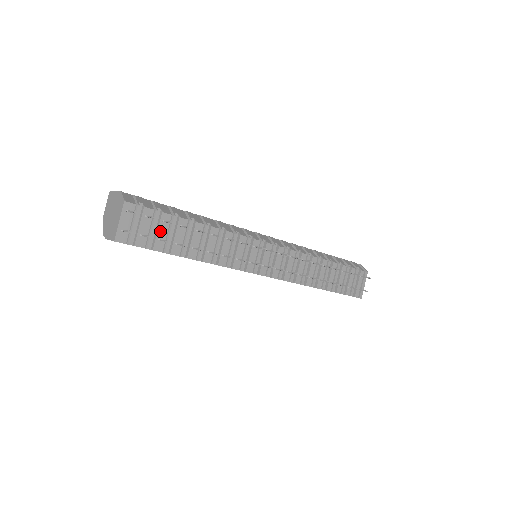
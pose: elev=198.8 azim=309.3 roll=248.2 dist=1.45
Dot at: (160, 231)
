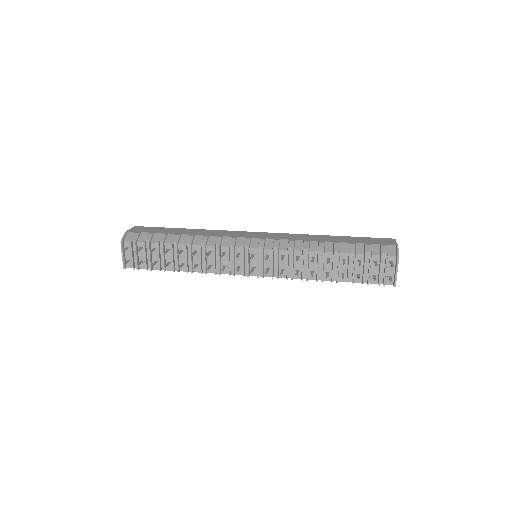
Dot at: (154, 256)
